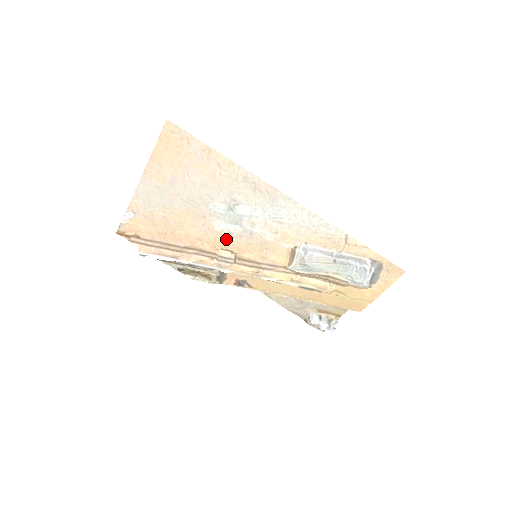
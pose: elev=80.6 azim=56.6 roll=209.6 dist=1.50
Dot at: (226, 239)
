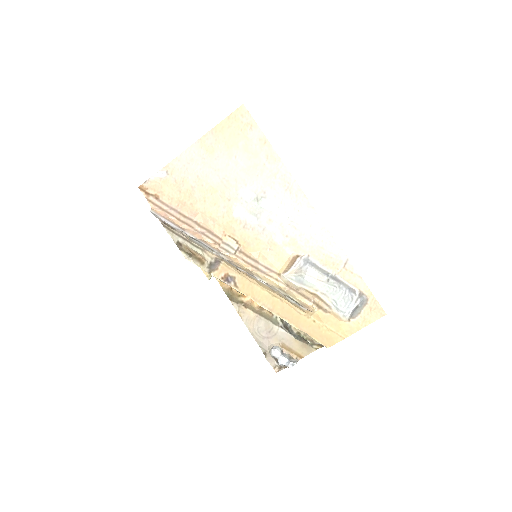
Dot at: (238, 227)
